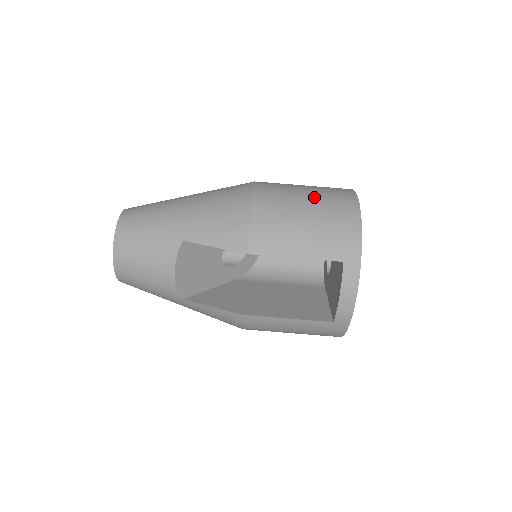
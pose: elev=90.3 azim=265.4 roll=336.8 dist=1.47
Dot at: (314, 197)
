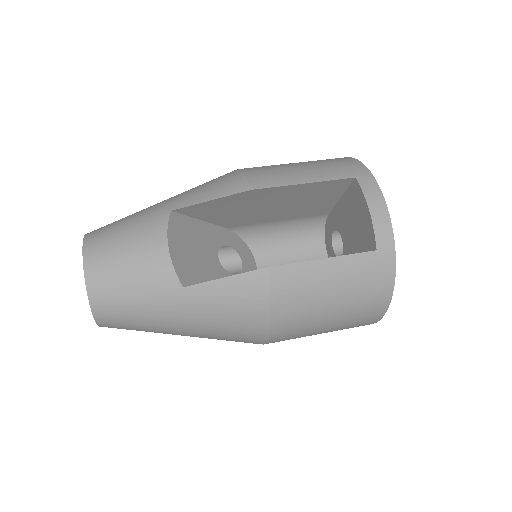
Dot at: occluded
